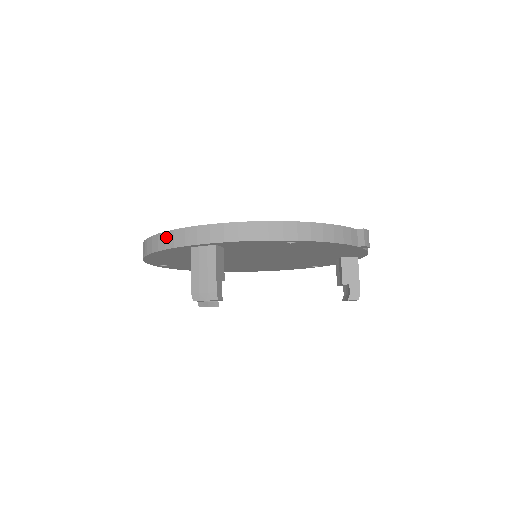
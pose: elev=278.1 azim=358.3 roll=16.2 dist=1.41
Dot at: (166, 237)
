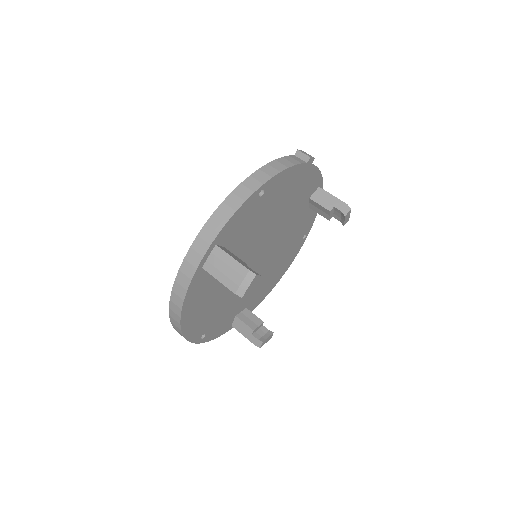
Dot at: (179, 282)
